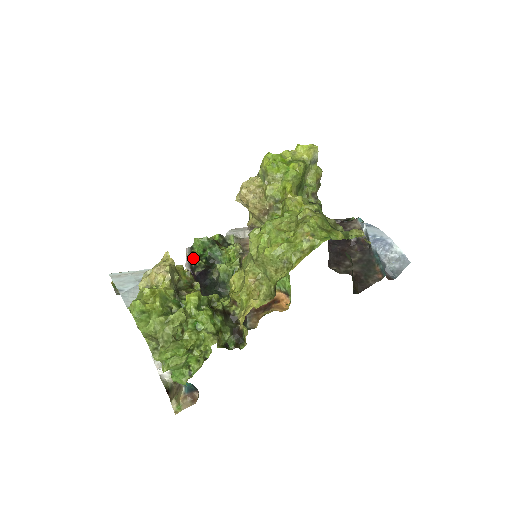
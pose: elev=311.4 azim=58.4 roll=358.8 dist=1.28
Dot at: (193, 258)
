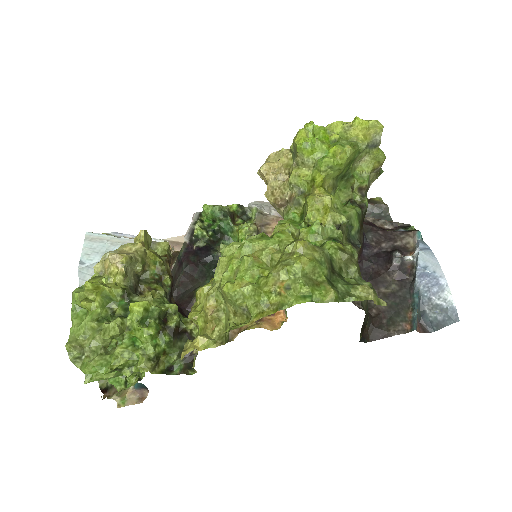
Dot at: (196, 228)
